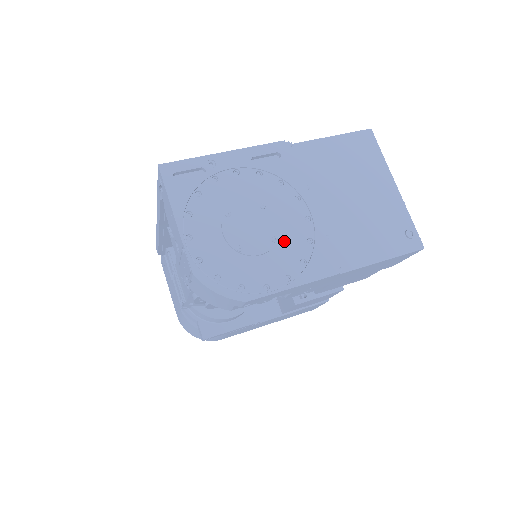
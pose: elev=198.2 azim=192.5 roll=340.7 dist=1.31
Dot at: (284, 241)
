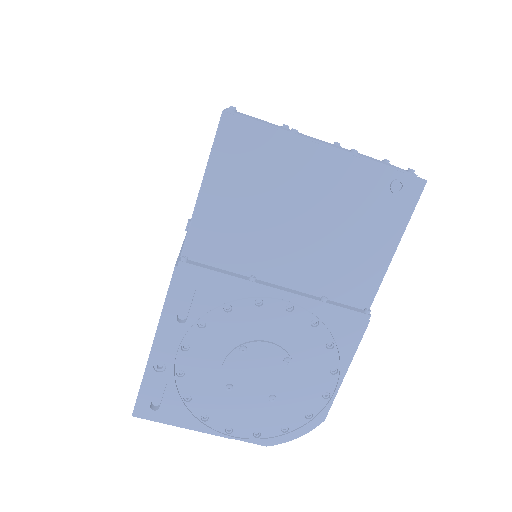
Dot at: (295, 350)
